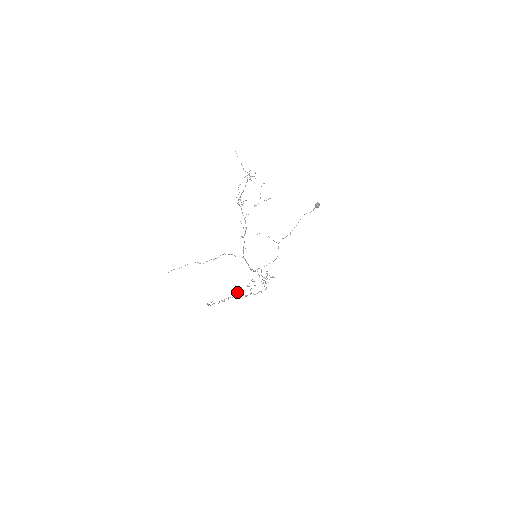
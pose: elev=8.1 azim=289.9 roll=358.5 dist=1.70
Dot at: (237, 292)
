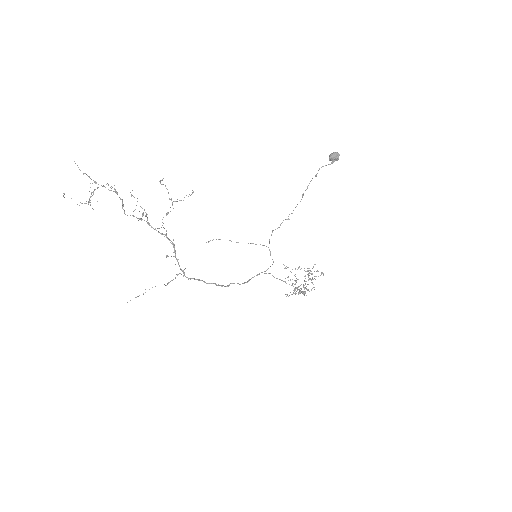
Dot at: (305, 283)
